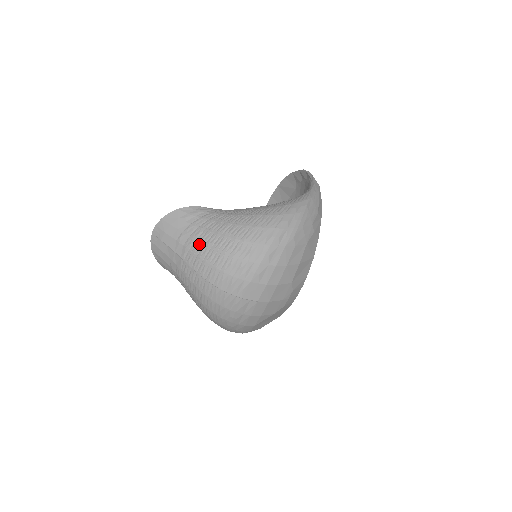
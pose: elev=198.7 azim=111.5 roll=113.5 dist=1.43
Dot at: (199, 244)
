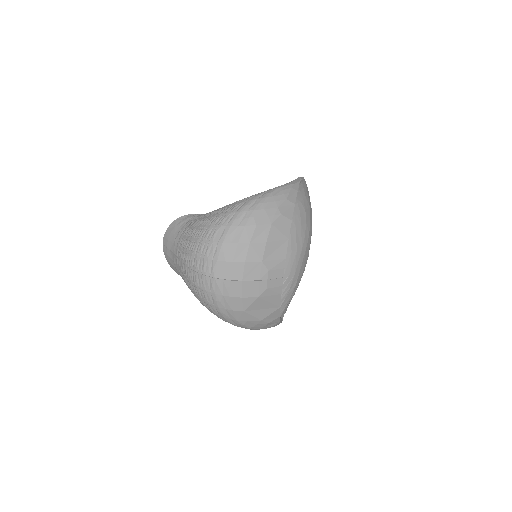
Dot at: (184, 240)
